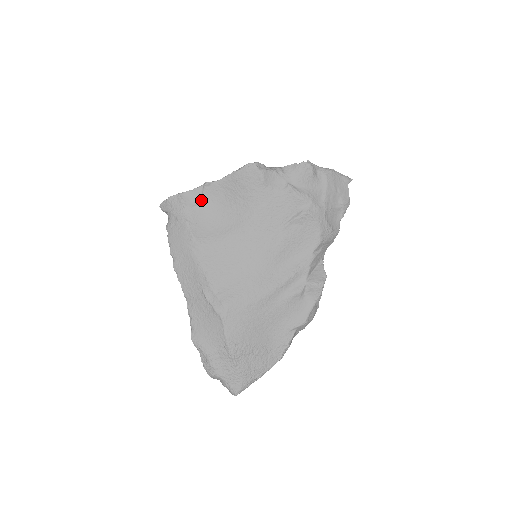
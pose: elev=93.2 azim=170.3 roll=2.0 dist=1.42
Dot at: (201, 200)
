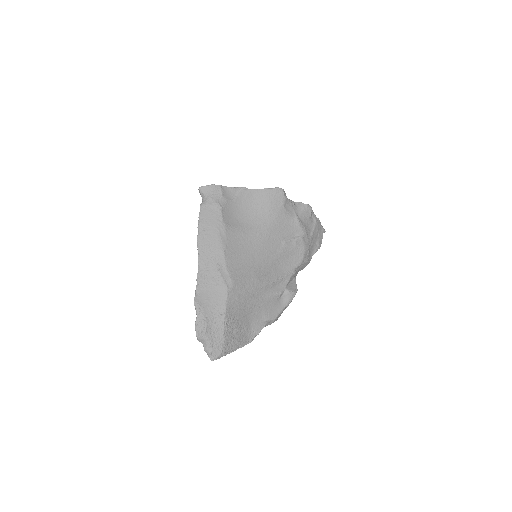
Dot at: (235, 197)
